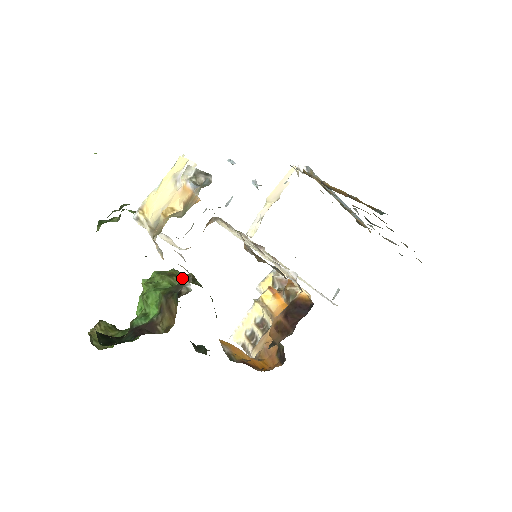
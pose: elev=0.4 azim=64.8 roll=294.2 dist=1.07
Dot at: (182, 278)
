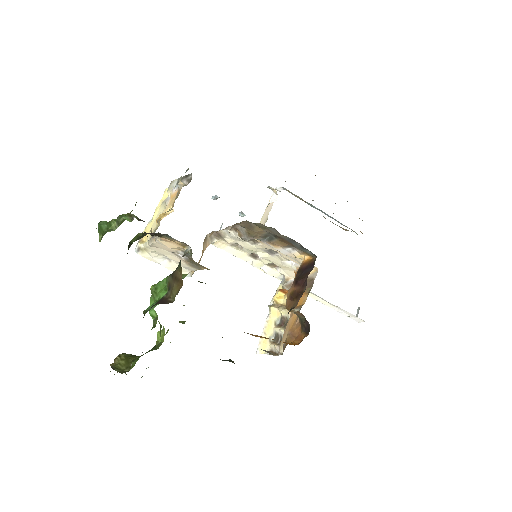
Dot at: (187, 274)
